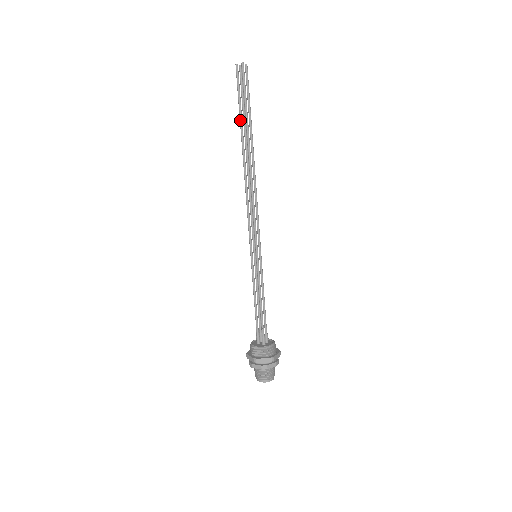
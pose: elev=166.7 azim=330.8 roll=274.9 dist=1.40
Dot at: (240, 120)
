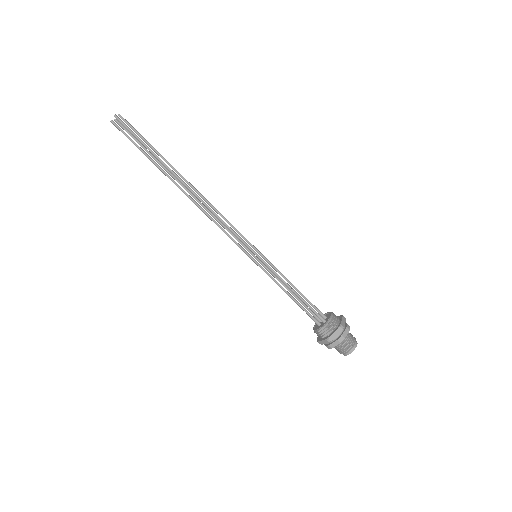
Dot at: (151, 161)
